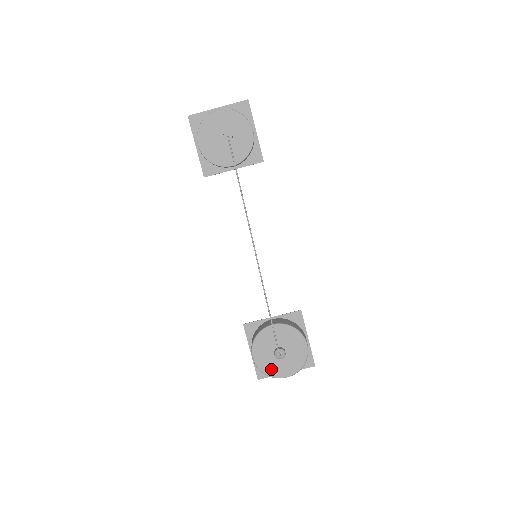
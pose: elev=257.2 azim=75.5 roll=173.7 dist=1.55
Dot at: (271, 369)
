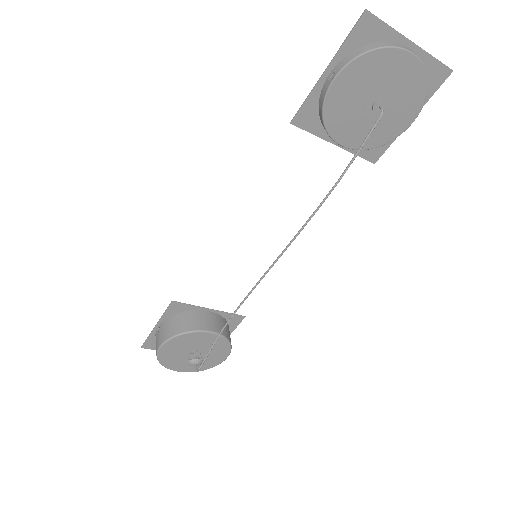
Dot at: (171, 362)
